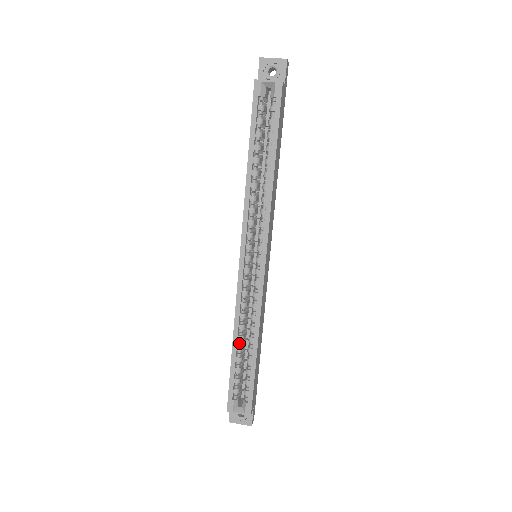
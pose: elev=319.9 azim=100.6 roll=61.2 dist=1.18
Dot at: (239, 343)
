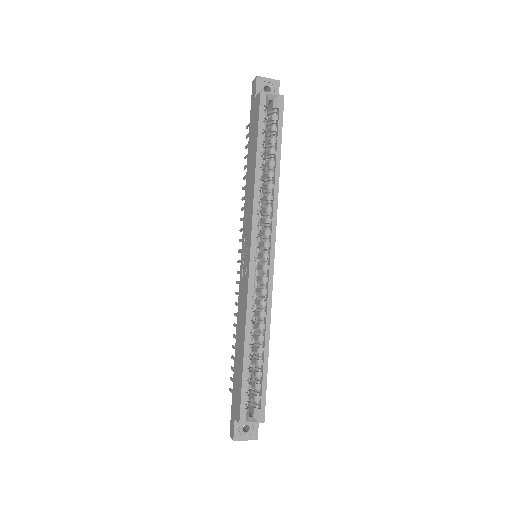
Dot at: occluded
